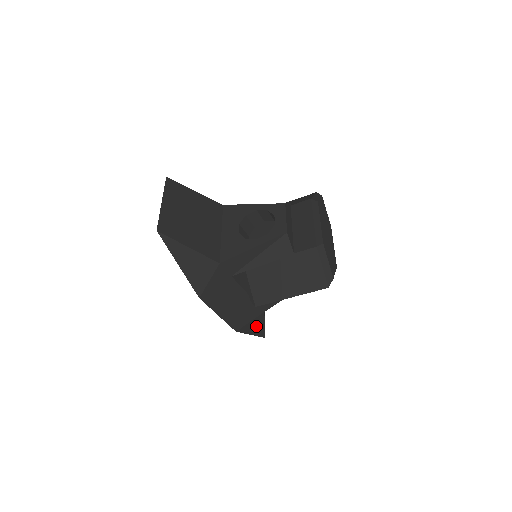
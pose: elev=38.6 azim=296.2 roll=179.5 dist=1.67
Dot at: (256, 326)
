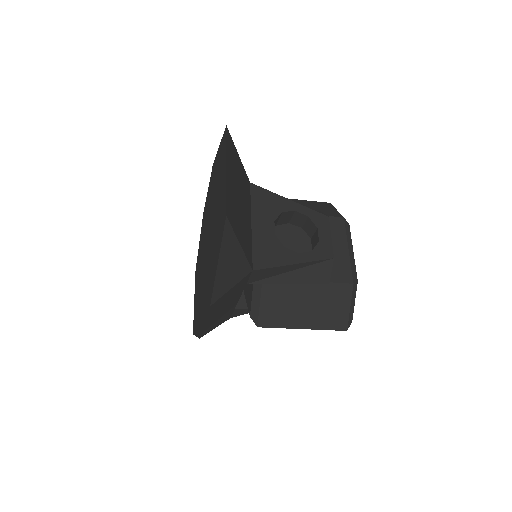
Dot at: occluded
